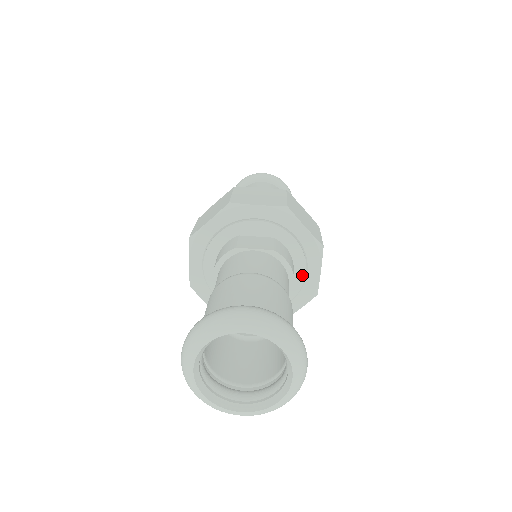
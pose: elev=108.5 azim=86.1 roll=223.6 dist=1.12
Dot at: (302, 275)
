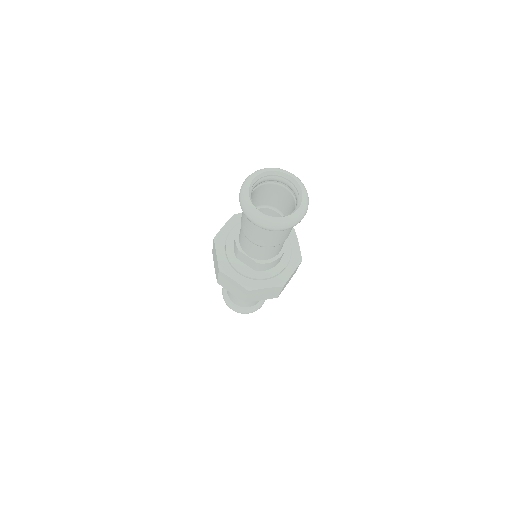
Dot at: (283, 267)
